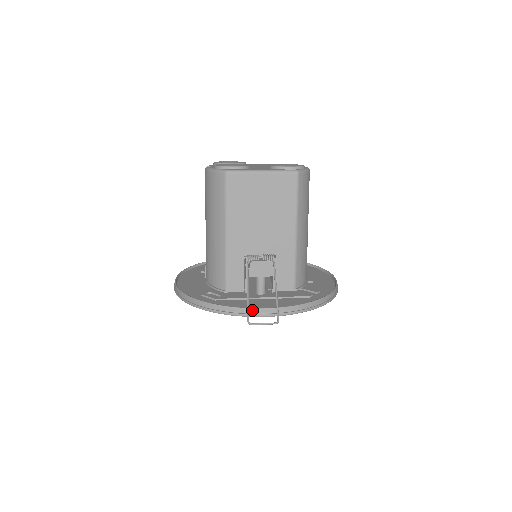
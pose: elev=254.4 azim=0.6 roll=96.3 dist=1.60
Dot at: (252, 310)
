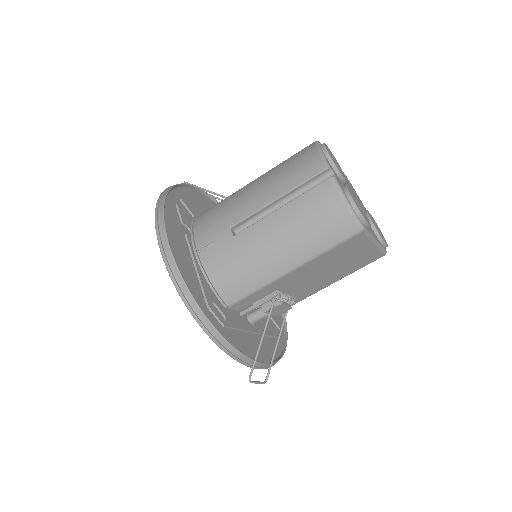
Dot at: (256, 363)
